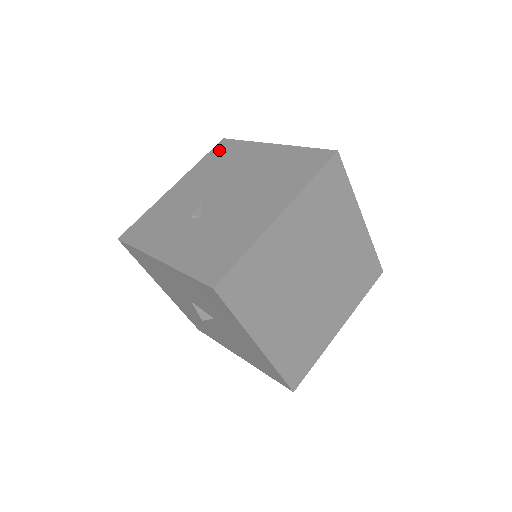
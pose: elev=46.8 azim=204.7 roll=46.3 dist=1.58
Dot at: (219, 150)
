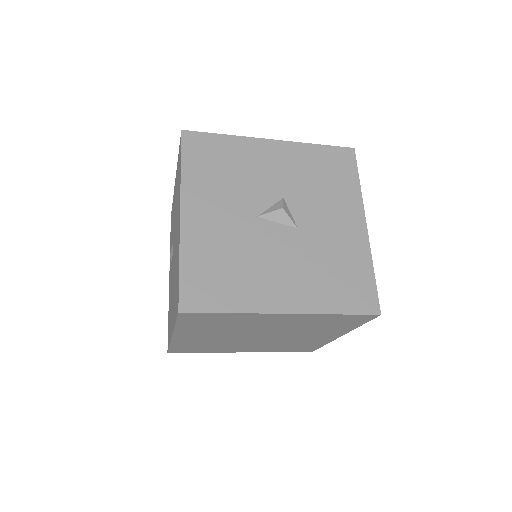
Dot at: (179, 156)
